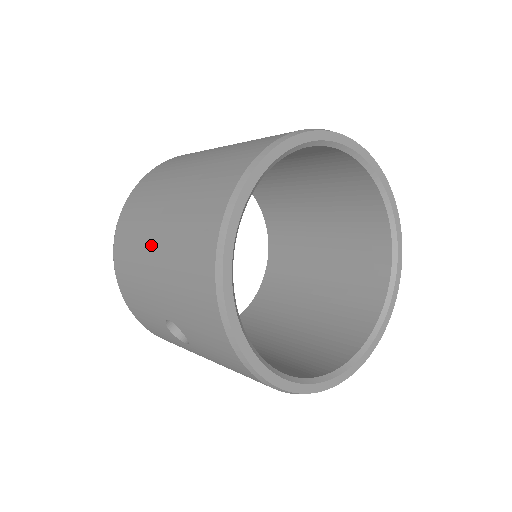
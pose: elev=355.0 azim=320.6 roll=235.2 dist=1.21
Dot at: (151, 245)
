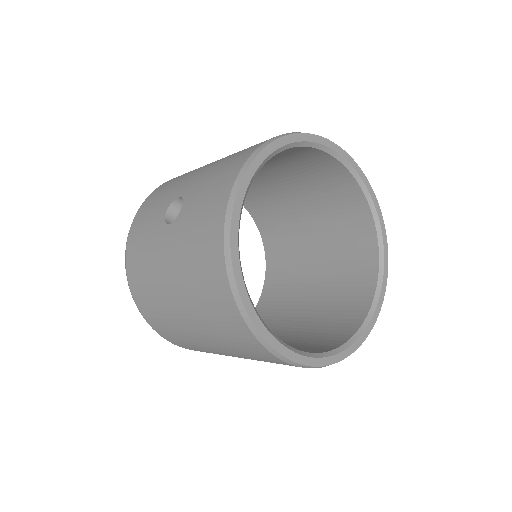
Dot at: occluded
